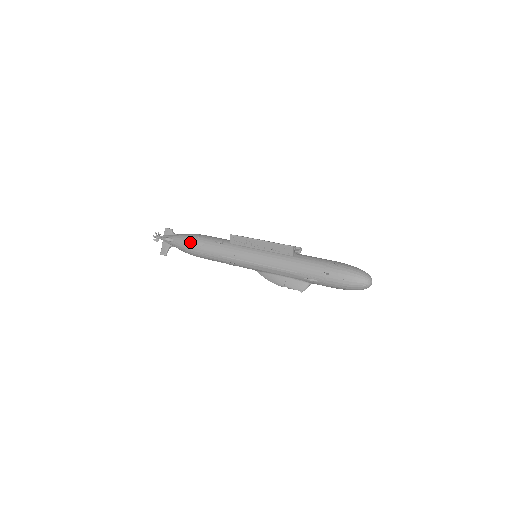
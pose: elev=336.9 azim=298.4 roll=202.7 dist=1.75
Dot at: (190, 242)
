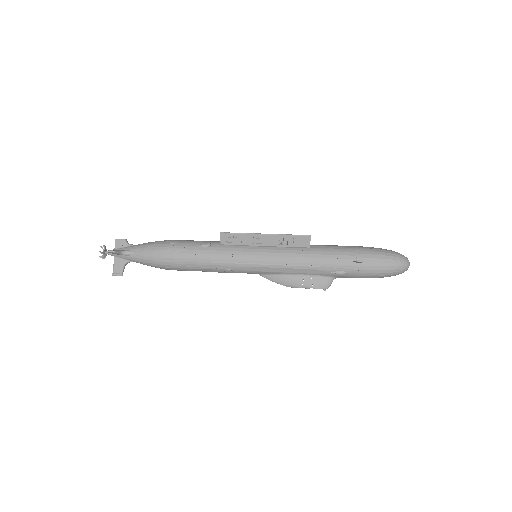
Dot at: (162, 251)
